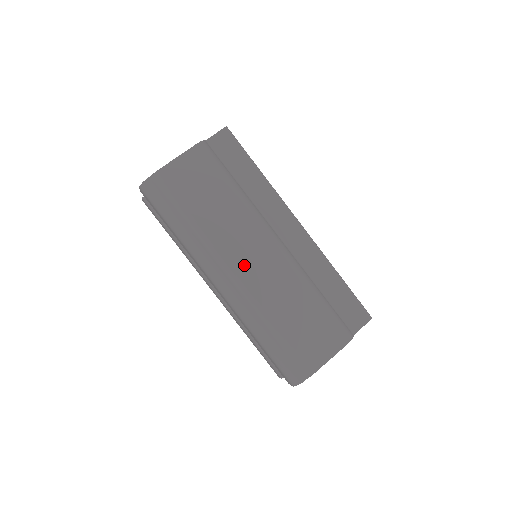
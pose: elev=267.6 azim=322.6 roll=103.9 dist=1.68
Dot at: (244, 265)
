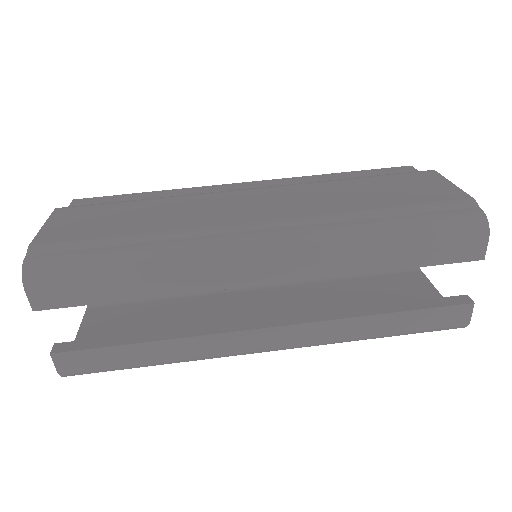
Dot at: (253, 213)
